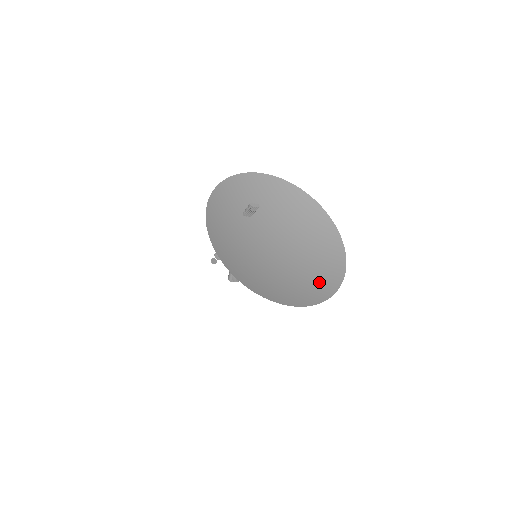
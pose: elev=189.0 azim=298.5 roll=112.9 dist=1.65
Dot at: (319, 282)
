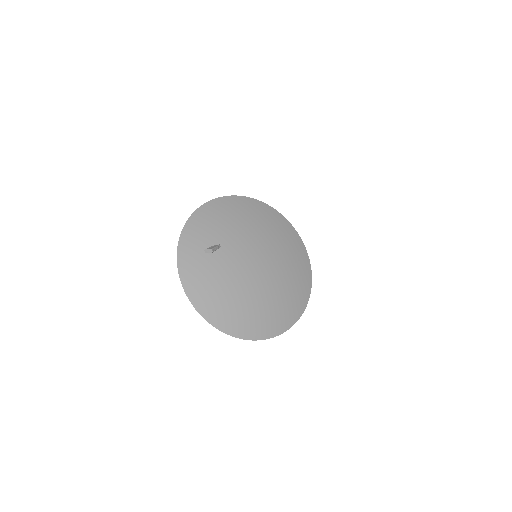
Dot at: (281, 312)
